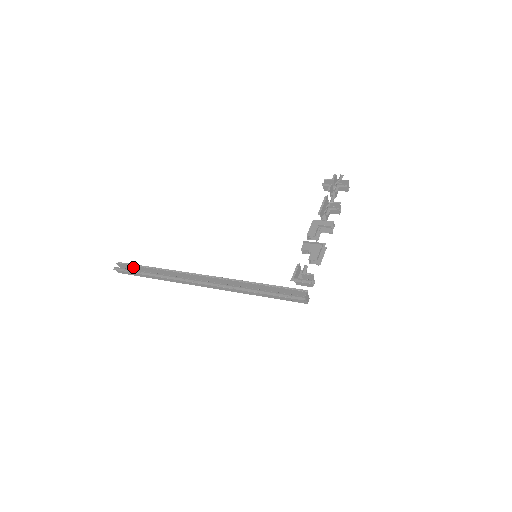
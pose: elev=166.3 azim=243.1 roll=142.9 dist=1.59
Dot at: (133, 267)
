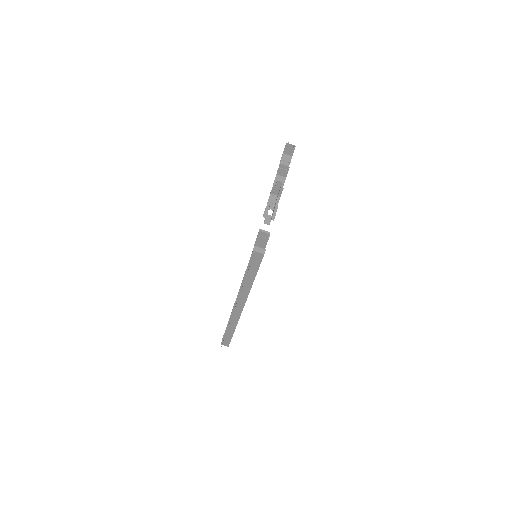
Dot at: occluded
